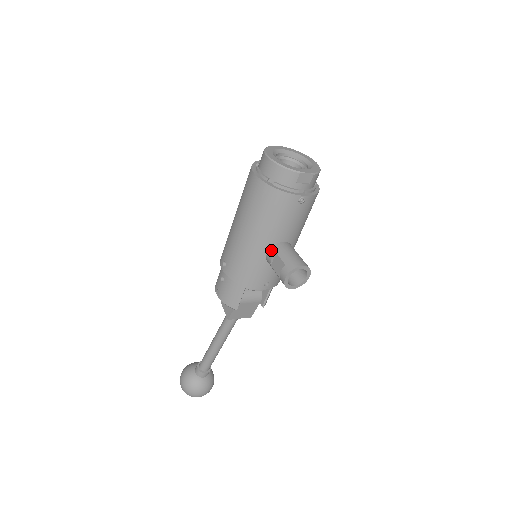
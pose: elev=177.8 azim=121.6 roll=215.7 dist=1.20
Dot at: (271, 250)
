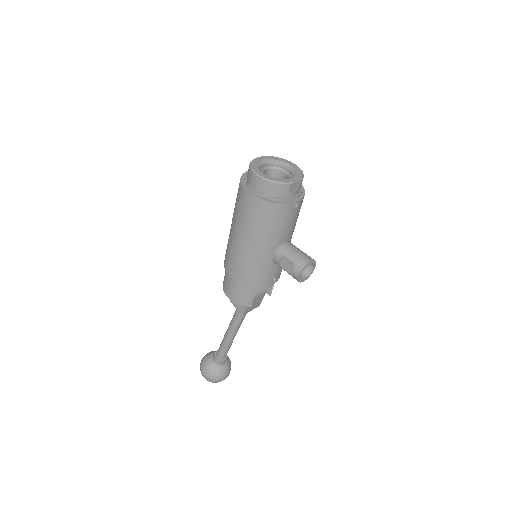
Dot at: (277, 253)
